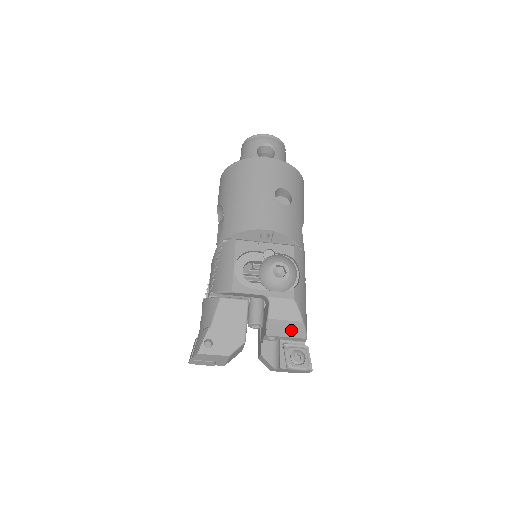
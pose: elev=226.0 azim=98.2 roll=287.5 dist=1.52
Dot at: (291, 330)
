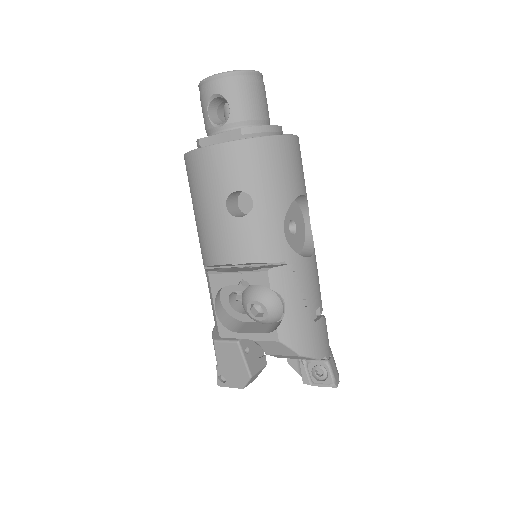
Dot at: (297, 358)
